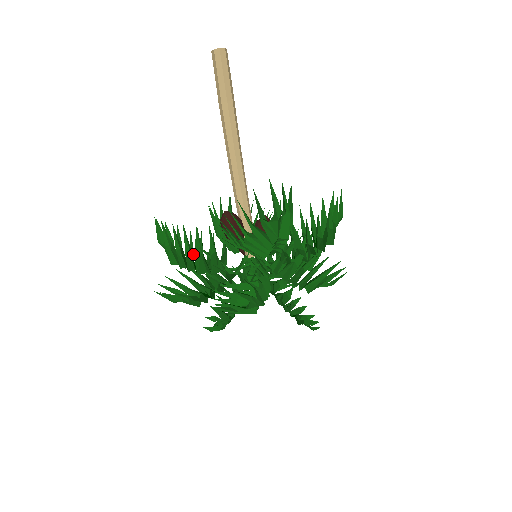
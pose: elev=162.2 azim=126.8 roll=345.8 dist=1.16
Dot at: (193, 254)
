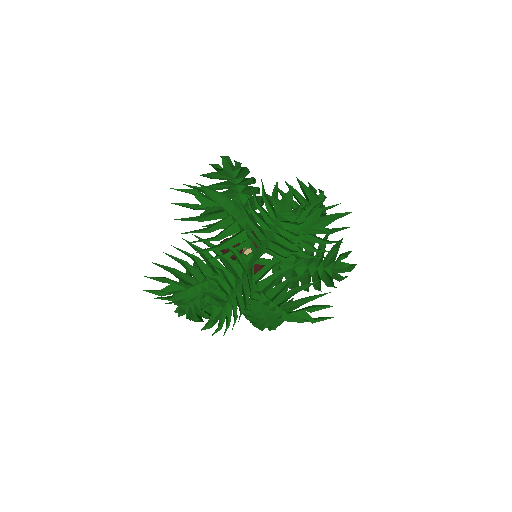
Dot at: (210, 315)
